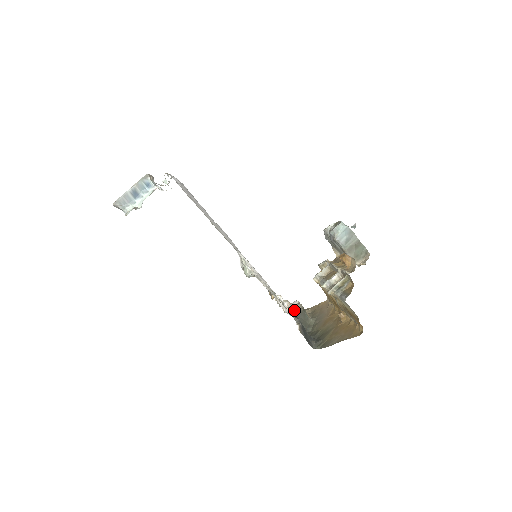
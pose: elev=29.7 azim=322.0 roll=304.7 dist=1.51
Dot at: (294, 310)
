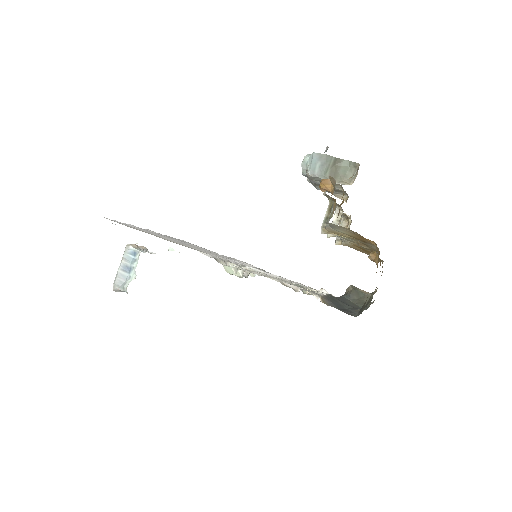
Dot at: (343, 295)
